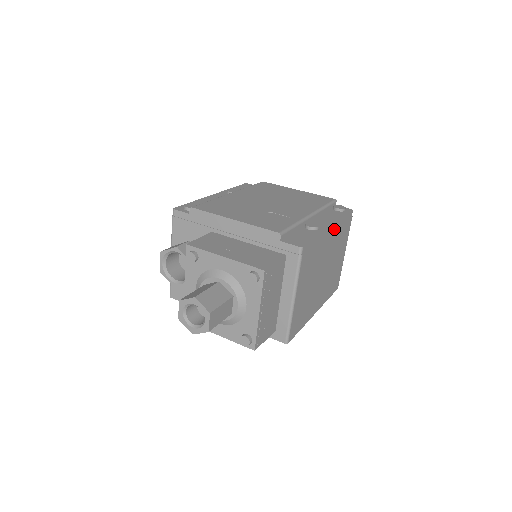
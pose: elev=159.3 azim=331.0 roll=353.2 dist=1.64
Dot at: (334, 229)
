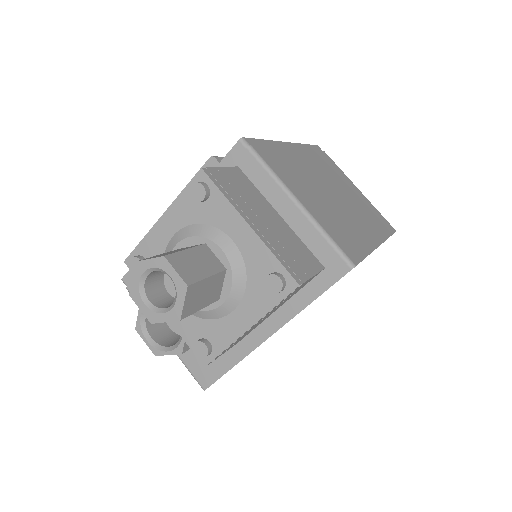
Dot at: occluded
